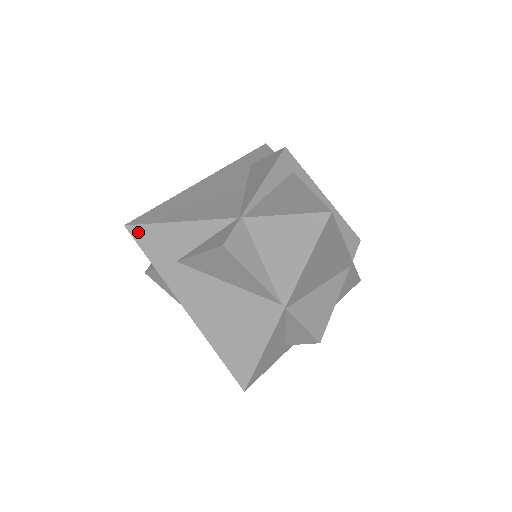
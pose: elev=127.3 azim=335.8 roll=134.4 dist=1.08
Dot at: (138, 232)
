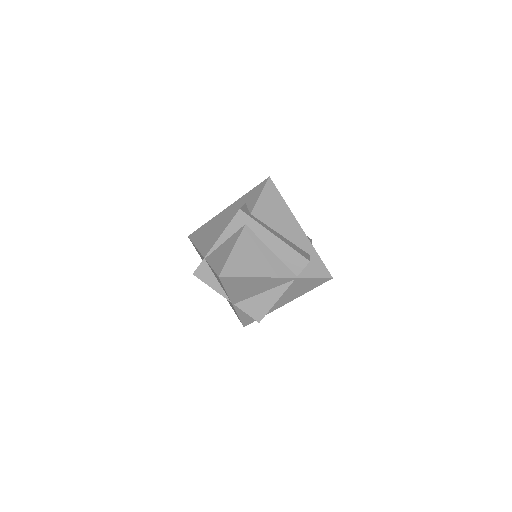
Dot at: occluded
